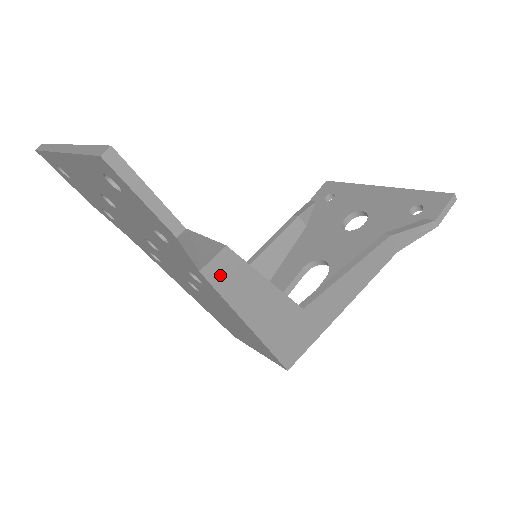
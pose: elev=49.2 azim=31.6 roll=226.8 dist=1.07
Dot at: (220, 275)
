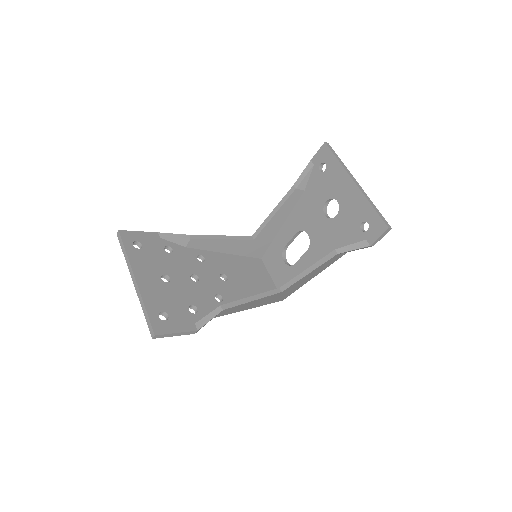
Dot at: (225, 313)
